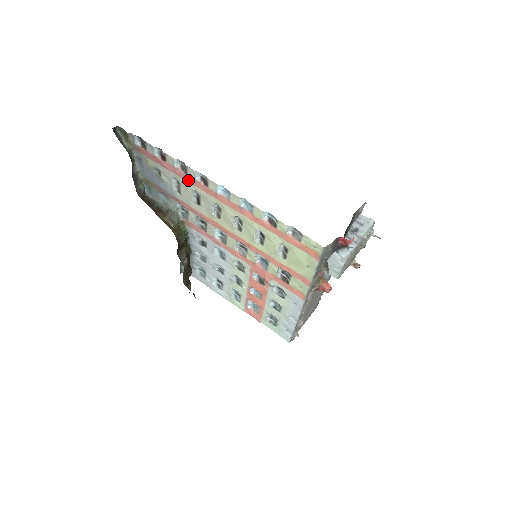
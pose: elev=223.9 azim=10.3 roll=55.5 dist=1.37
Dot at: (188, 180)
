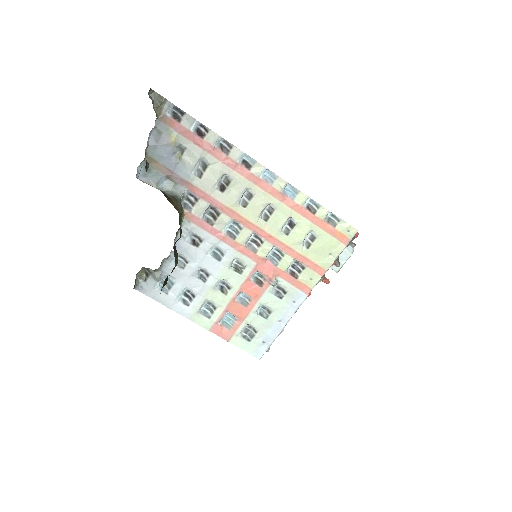
Dot at: (225, 162)
